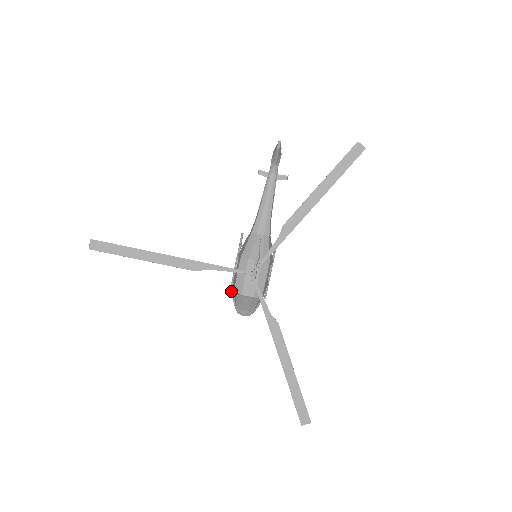
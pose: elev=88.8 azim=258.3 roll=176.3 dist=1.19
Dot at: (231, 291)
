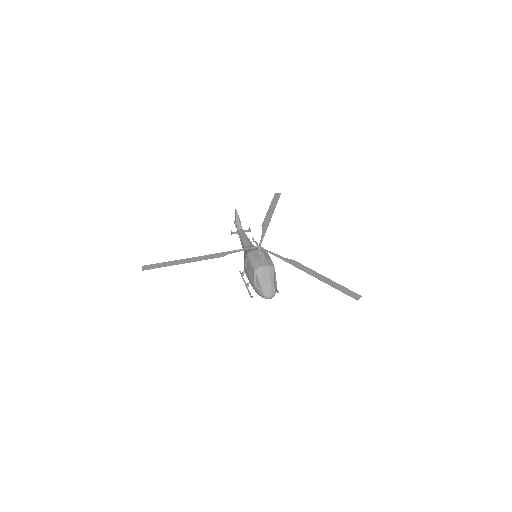
Dot at: (252, 297)
